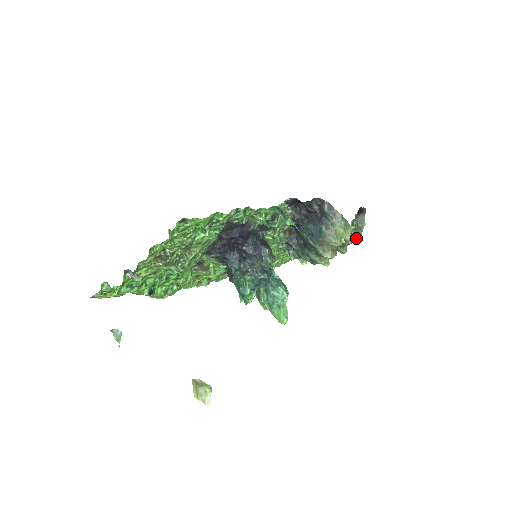
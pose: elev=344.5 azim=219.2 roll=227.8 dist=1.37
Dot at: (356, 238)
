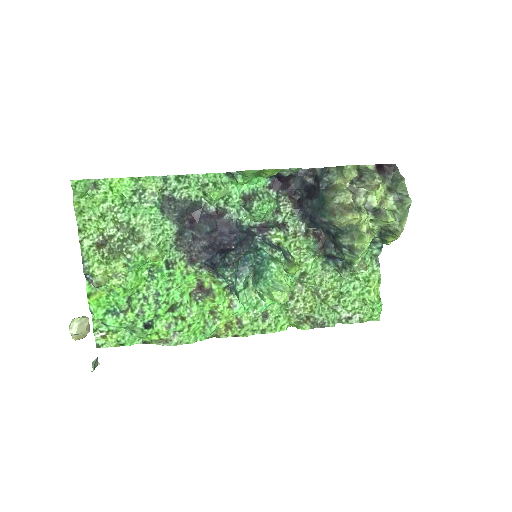
Dot at: (371, 182)
